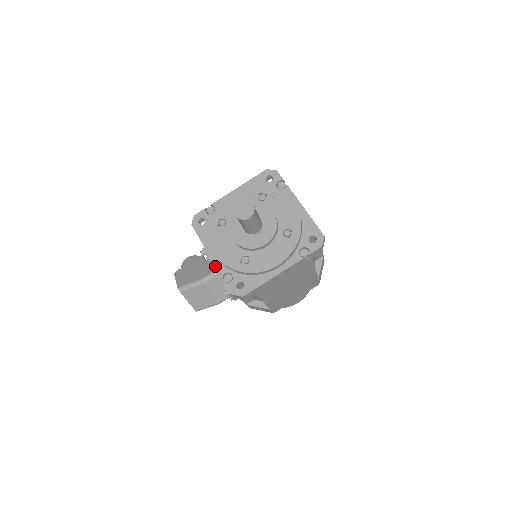
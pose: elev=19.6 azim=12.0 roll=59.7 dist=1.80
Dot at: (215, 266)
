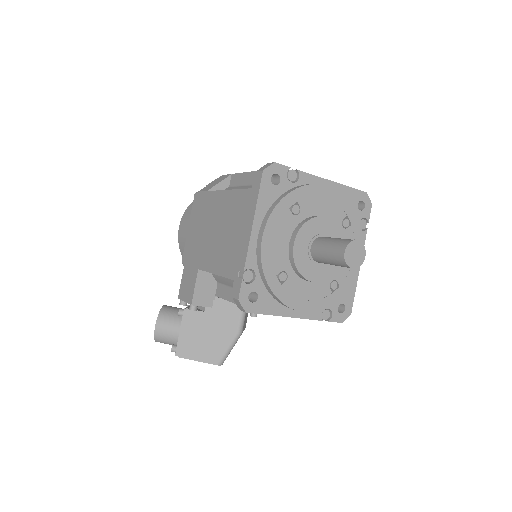
Dot at: (234, 307)
